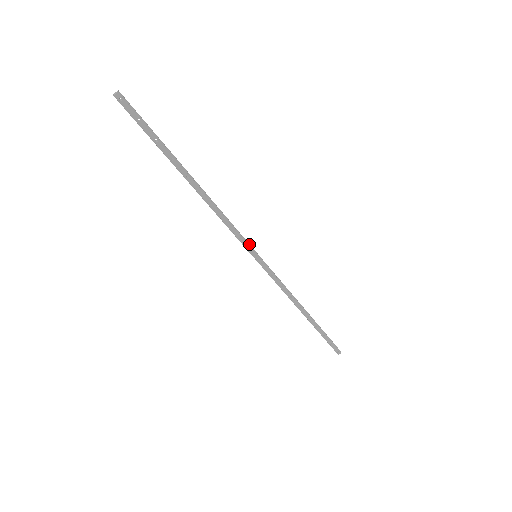
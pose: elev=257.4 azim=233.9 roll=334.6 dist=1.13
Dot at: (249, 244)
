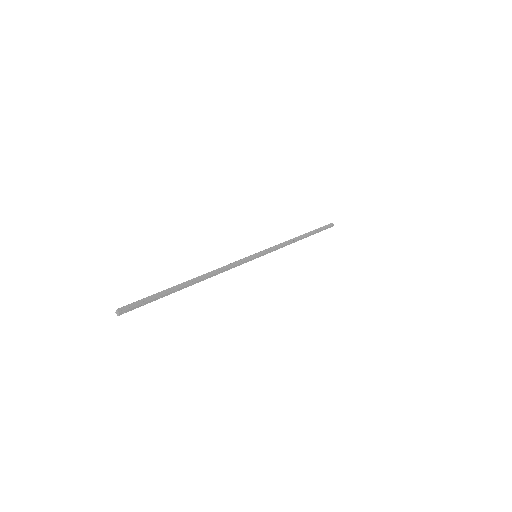
Dot at: (248, 257)
